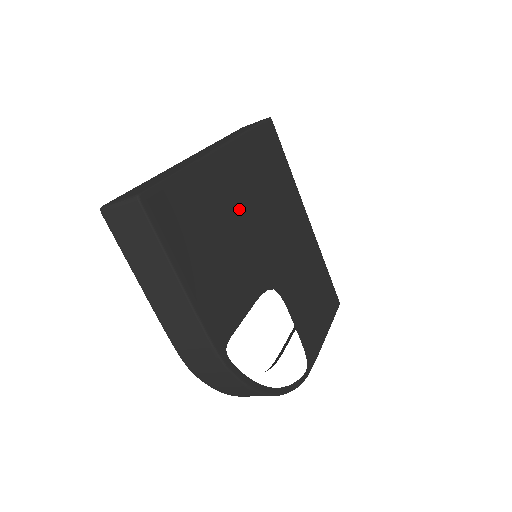
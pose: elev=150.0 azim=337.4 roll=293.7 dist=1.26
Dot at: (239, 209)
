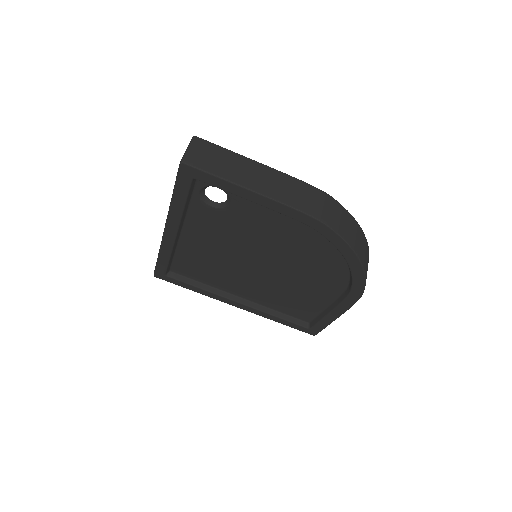
Dot at: occluded
